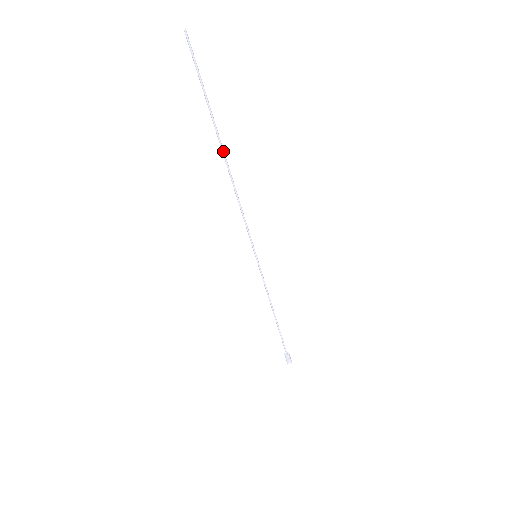
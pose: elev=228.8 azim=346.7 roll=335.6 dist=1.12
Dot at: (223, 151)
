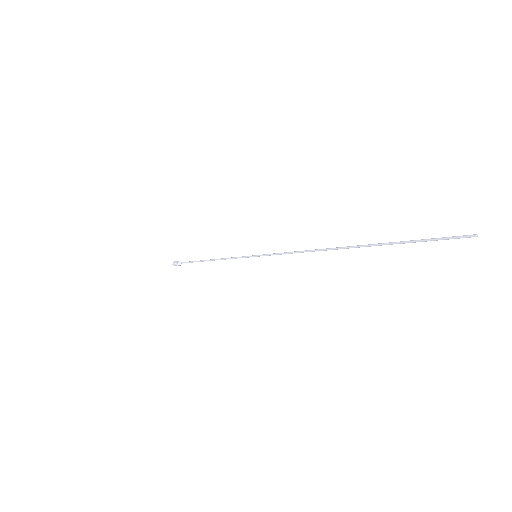
Dot at: occluded
